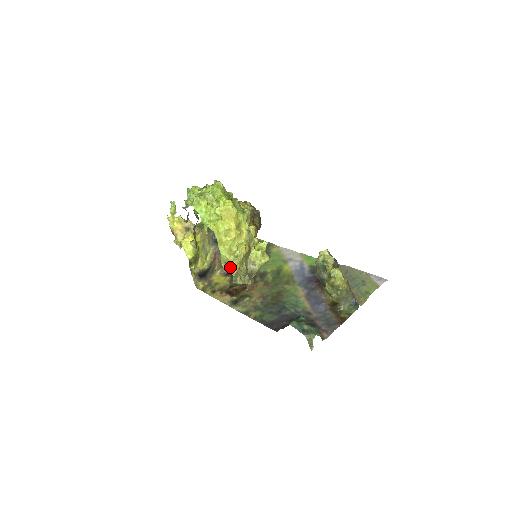
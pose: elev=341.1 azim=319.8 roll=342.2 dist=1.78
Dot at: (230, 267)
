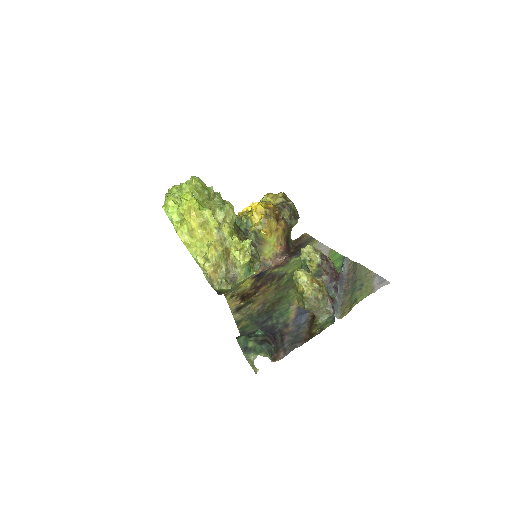
Dot at: (206, 271)
